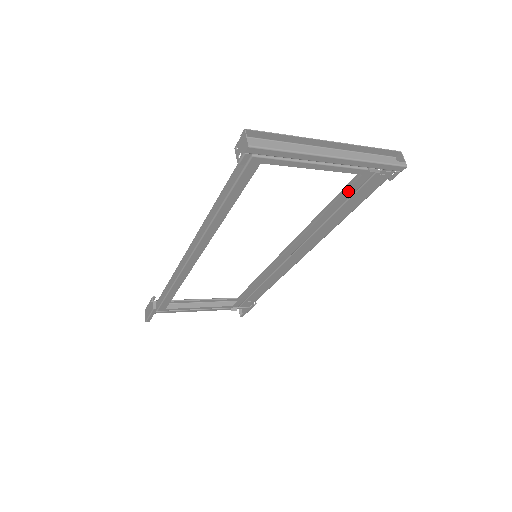
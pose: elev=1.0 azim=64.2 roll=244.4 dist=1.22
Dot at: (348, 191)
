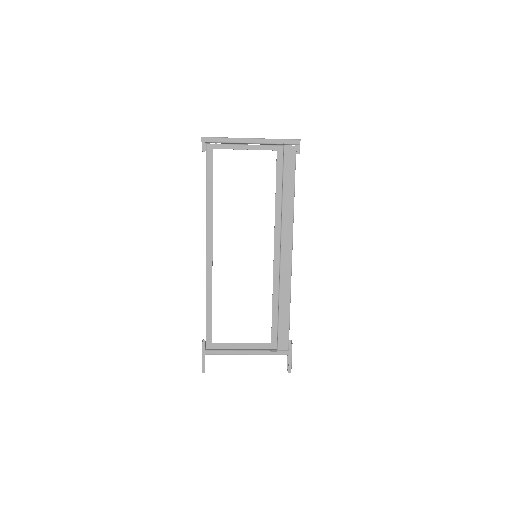
Dot at: (278, 167)
